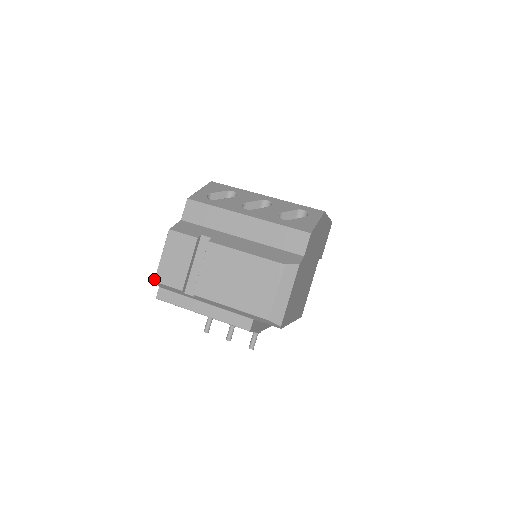
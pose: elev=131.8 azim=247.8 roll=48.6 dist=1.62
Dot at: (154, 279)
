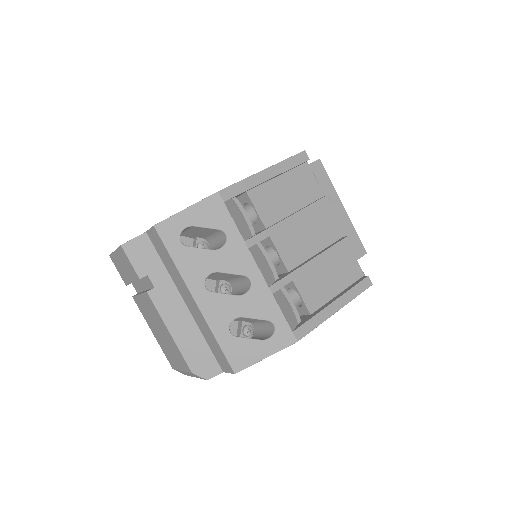
Dot at: (109, 255)
